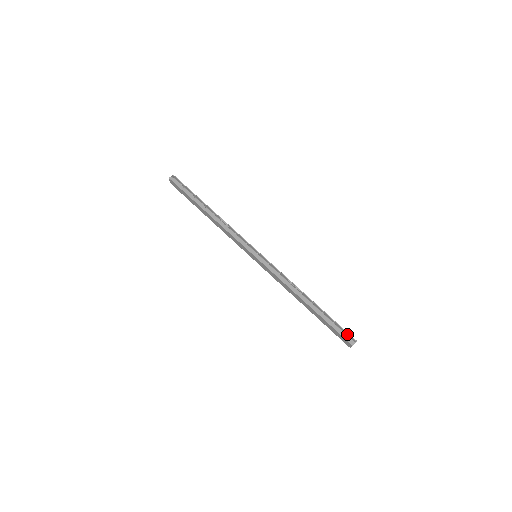
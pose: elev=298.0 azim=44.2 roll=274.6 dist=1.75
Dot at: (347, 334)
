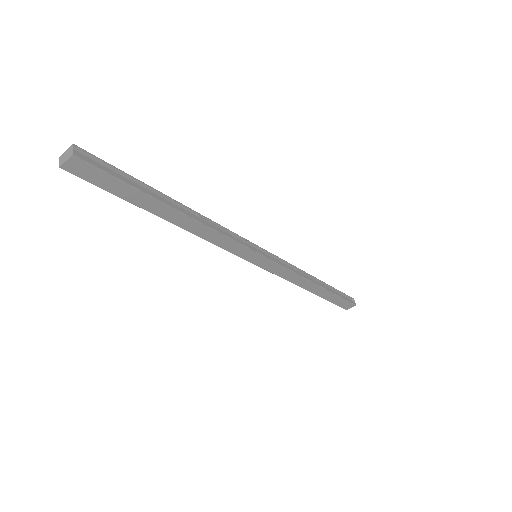
Dot at: occluded
